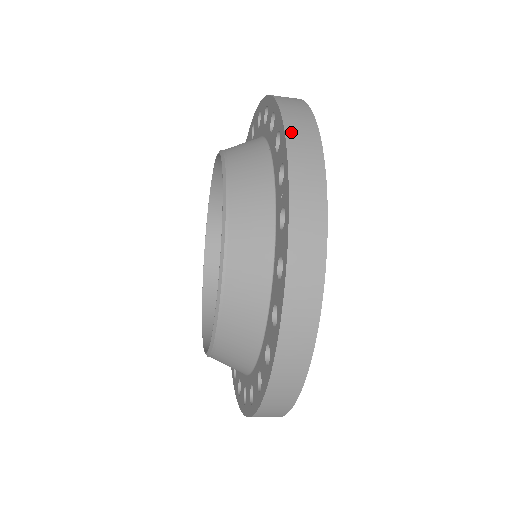
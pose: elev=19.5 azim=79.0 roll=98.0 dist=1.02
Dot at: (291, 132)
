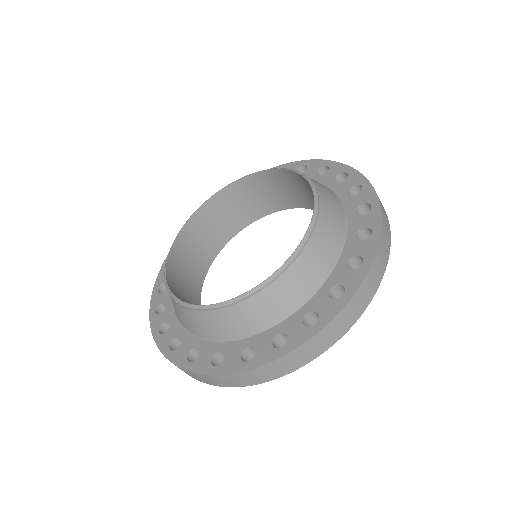
Dot at: occluded
